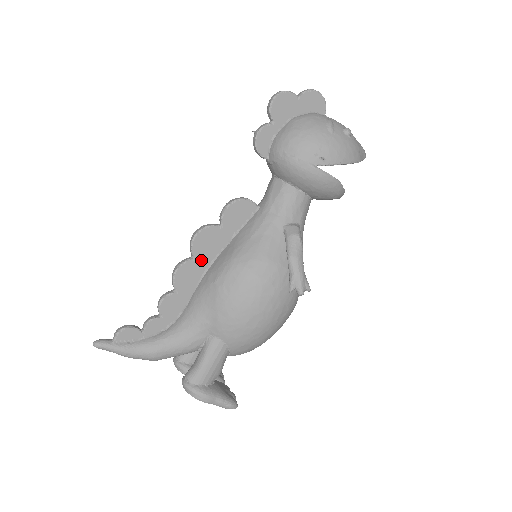
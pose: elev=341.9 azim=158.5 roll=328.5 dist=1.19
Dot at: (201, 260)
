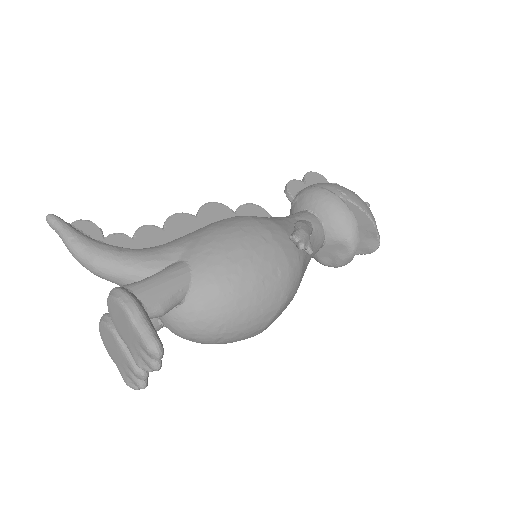
Dot at: (203, 222)
